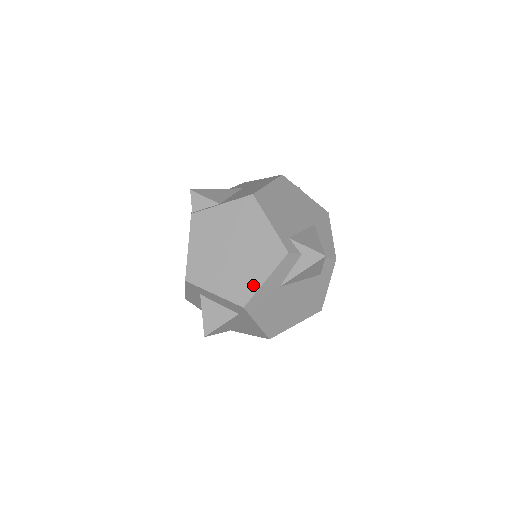
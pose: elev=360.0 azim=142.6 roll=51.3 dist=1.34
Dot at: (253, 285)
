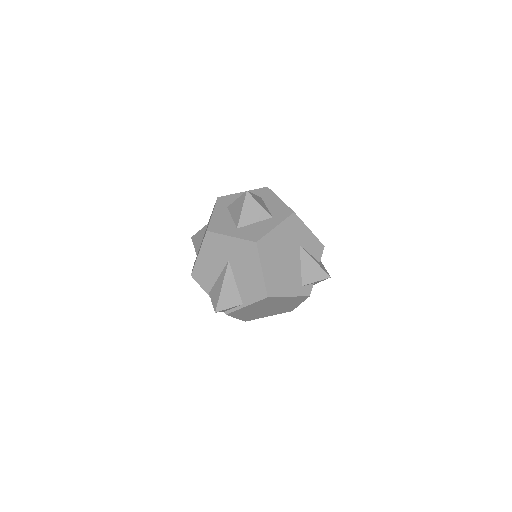
Dot at: (293, 307)
